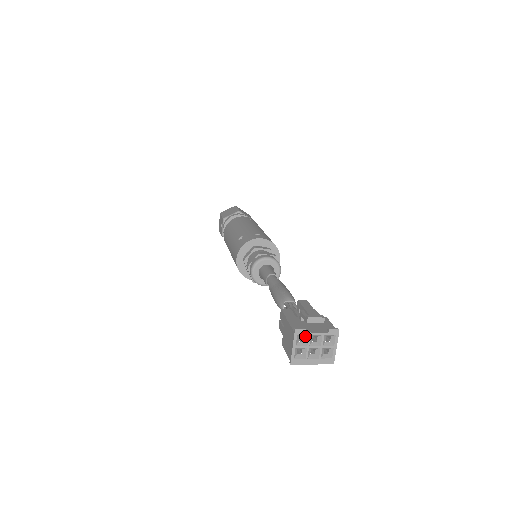
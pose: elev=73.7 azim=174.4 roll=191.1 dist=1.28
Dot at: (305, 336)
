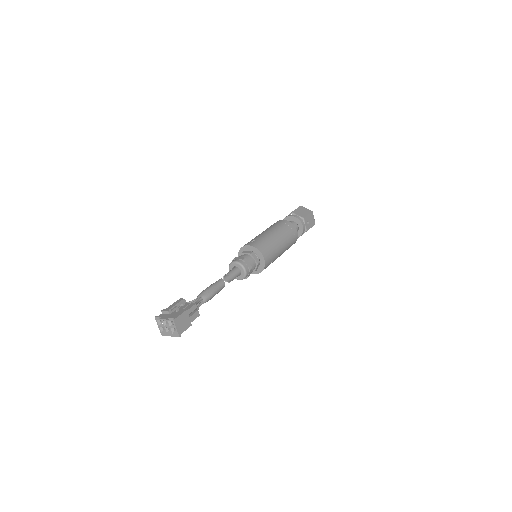
Dot at: (162, 321)
